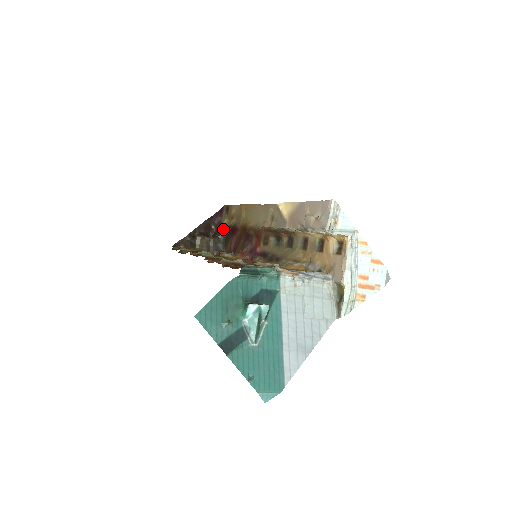
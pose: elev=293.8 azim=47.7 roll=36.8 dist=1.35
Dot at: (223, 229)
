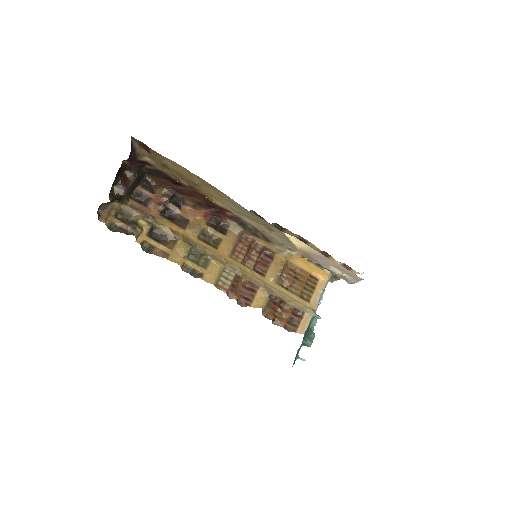
Dot at: (142, 164)
